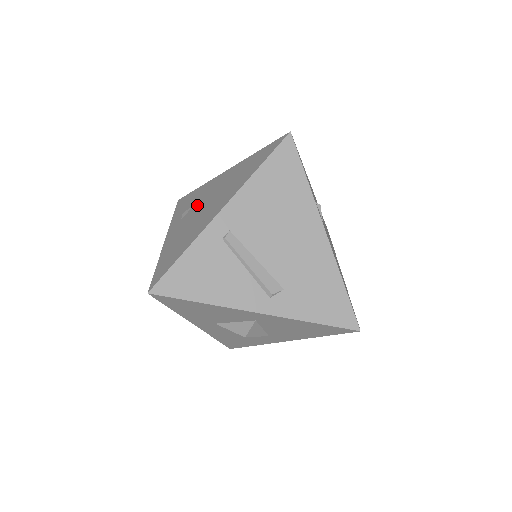
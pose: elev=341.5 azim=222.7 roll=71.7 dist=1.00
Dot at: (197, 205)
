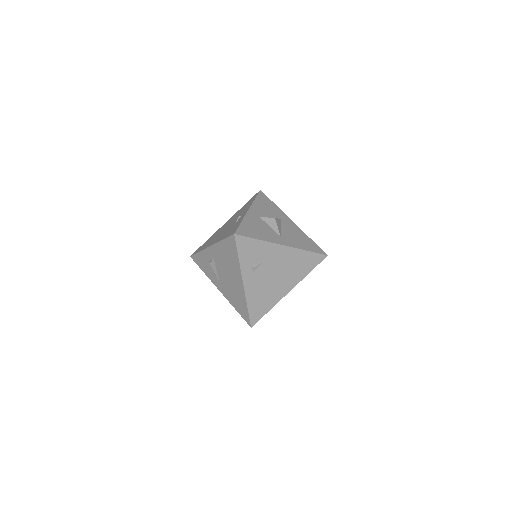
Dot at: (266, 268)
